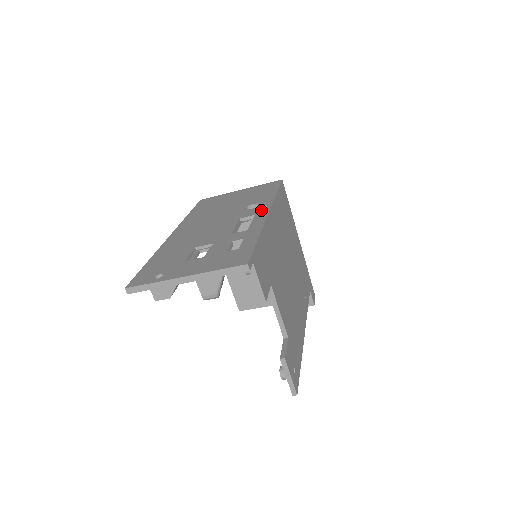
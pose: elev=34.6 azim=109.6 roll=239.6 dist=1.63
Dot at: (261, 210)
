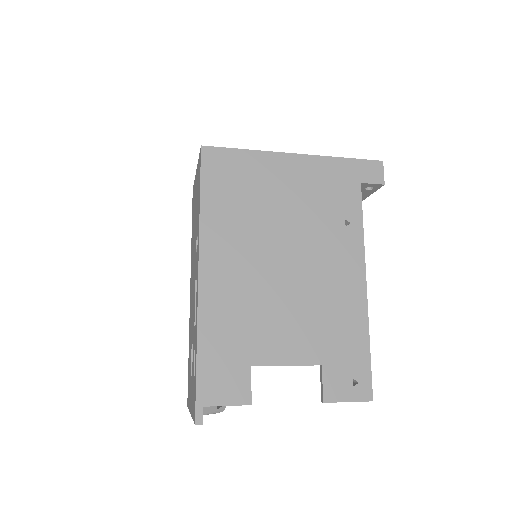
Dot at: (197, 265)
